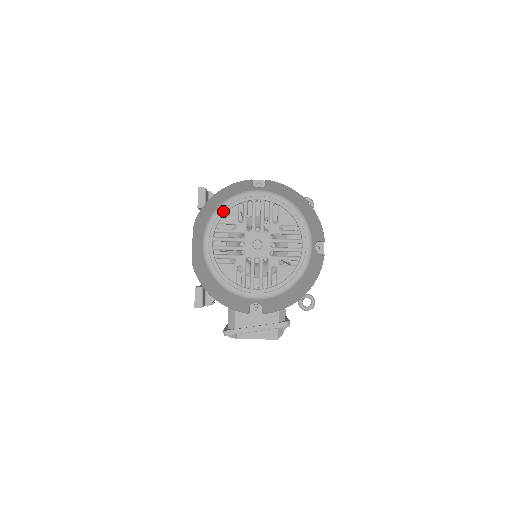
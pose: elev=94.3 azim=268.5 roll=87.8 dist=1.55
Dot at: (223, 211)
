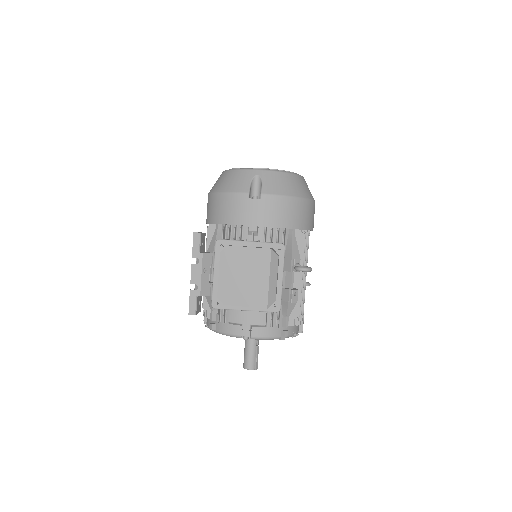
Dot at: occluded
